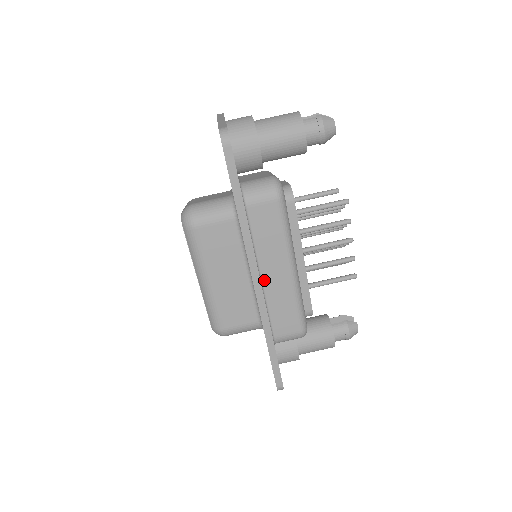
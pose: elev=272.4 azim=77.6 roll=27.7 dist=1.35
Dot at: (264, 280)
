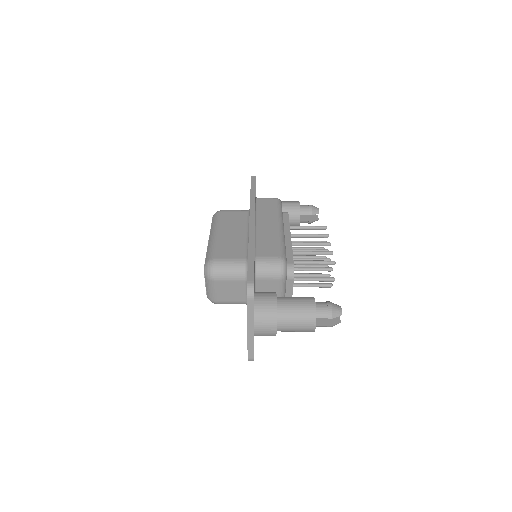
Dot at: (258, 227)
